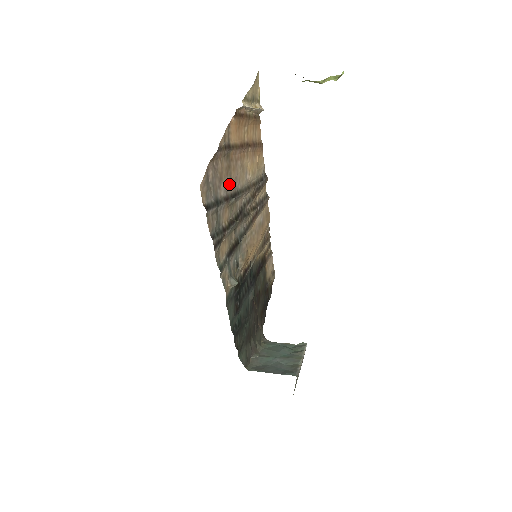
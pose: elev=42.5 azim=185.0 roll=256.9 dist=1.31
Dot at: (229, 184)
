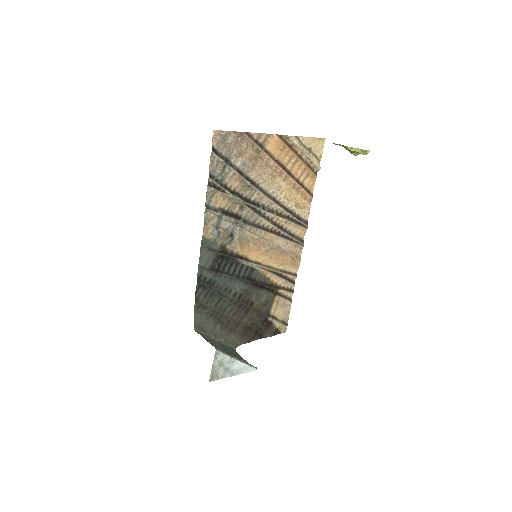
Dot at: (249, 168)
